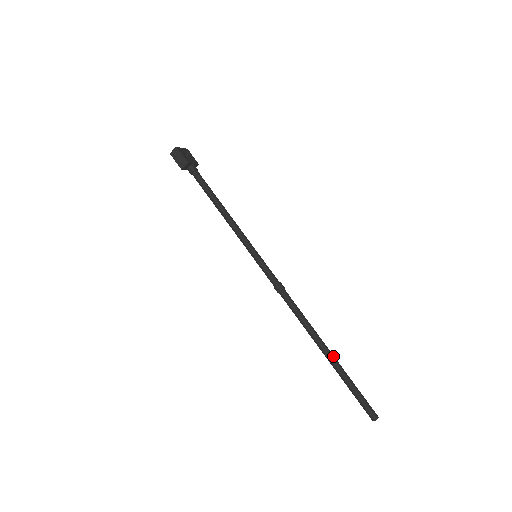
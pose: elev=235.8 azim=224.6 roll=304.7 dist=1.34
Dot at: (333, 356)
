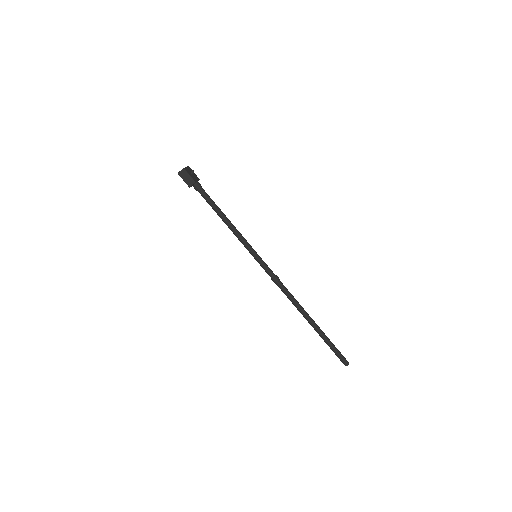
Dot at: (317, 326)
